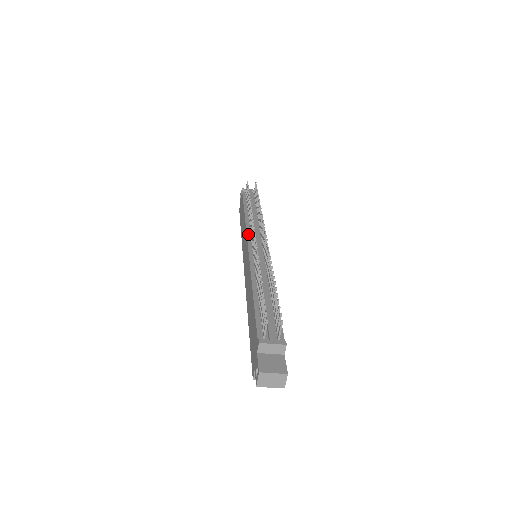
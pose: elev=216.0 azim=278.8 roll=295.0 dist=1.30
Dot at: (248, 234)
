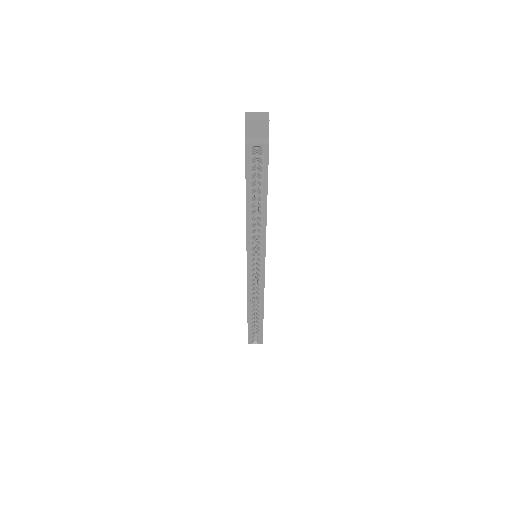
Dot at: occluded
